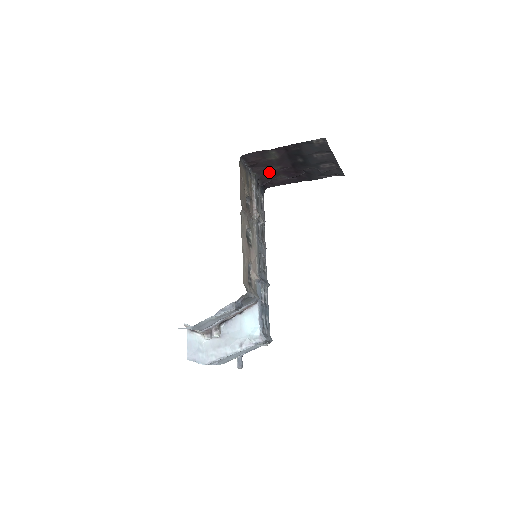
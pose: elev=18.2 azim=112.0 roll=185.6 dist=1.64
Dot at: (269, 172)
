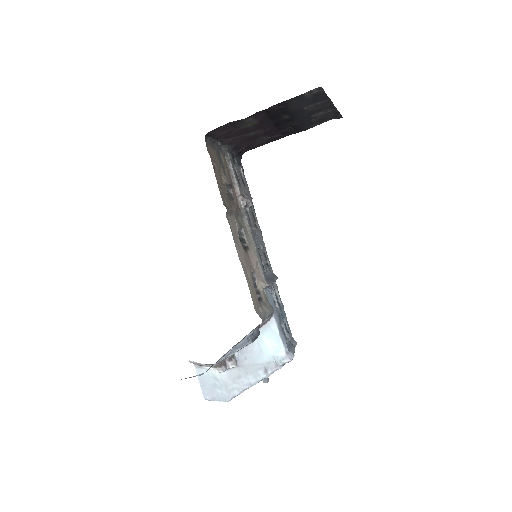
Dot at: (245, 139)
